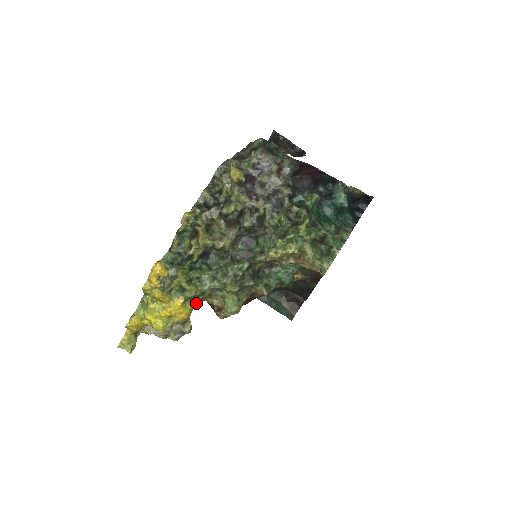
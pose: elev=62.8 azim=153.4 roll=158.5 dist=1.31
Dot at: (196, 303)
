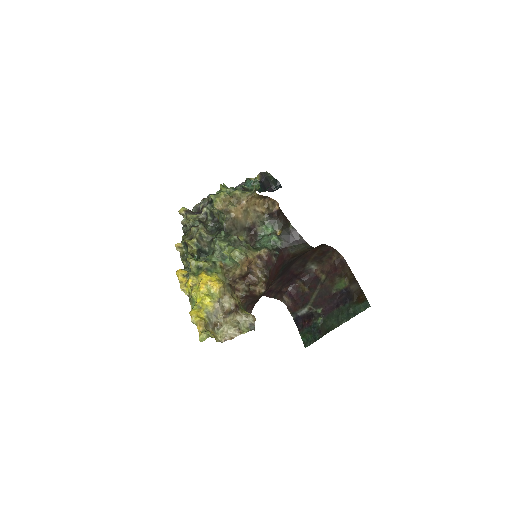
Dot at: (219, 274)
